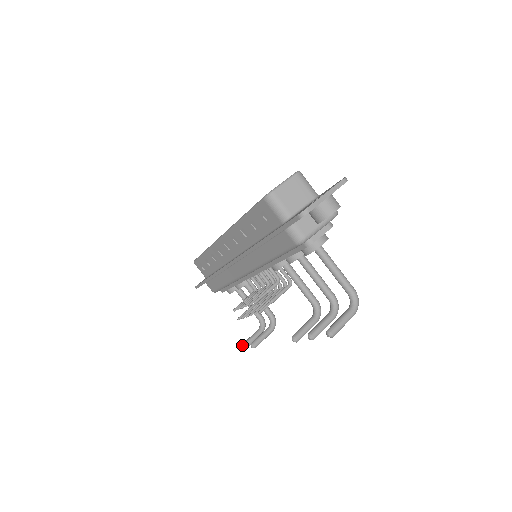
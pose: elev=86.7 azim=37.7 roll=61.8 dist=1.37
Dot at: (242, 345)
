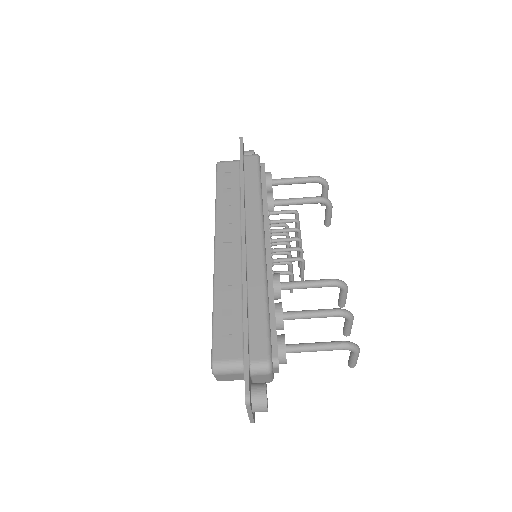
Dot at: occluded
